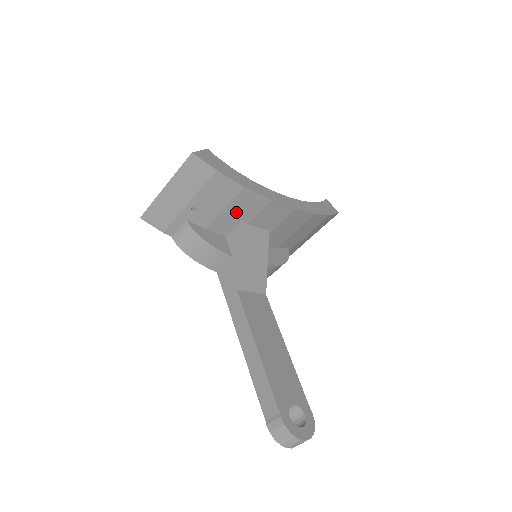
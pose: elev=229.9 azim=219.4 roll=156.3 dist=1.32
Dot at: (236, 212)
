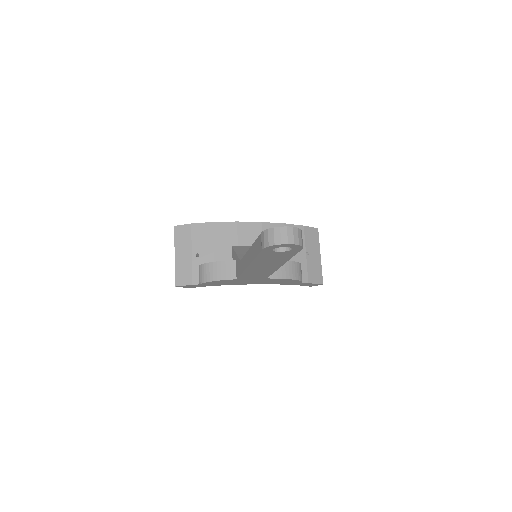
Dot at: (223, 242)
